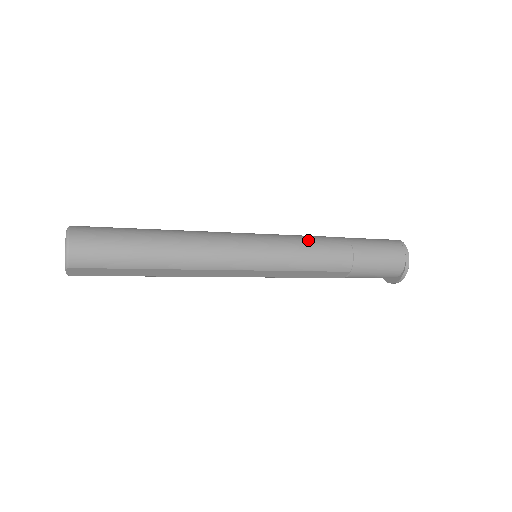
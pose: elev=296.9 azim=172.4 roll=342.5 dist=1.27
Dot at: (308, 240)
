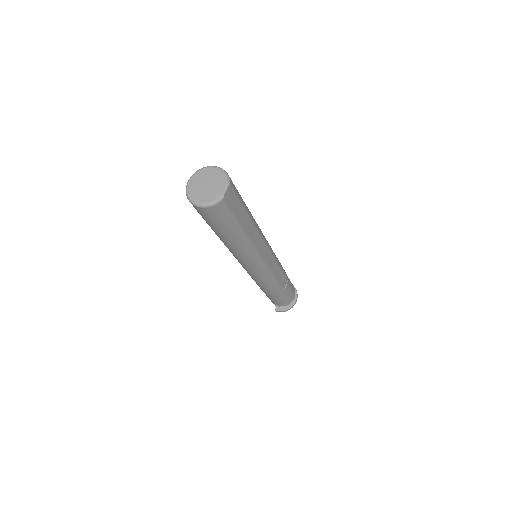
Dot at: occluded
